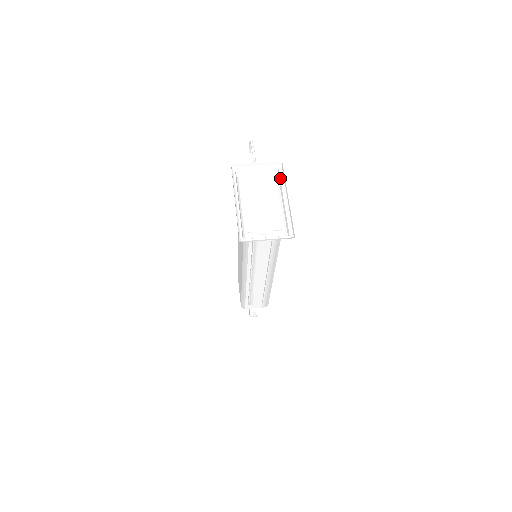
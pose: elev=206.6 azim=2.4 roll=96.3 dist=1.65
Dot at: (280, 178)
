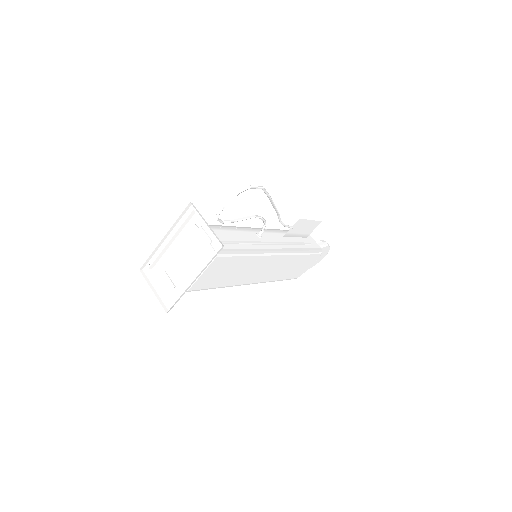
Dot at: (213, 256)
